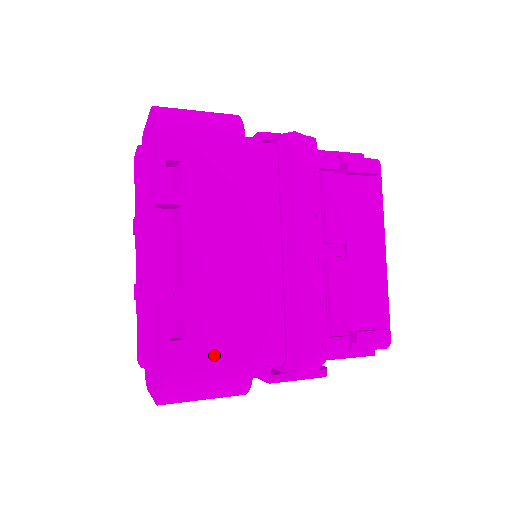
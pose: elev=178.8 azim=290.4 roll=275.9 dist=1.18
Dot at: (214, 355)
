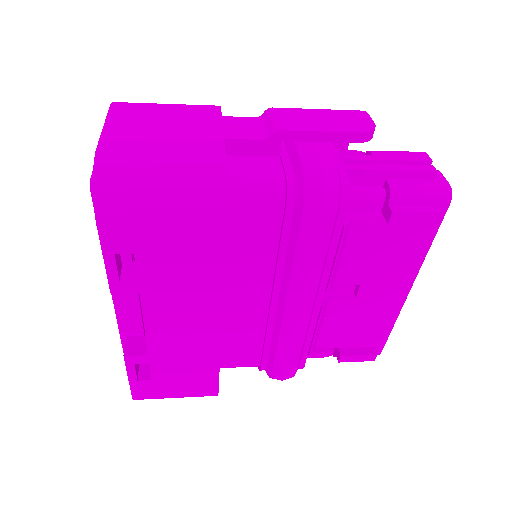
Dot at: (180, 387)
